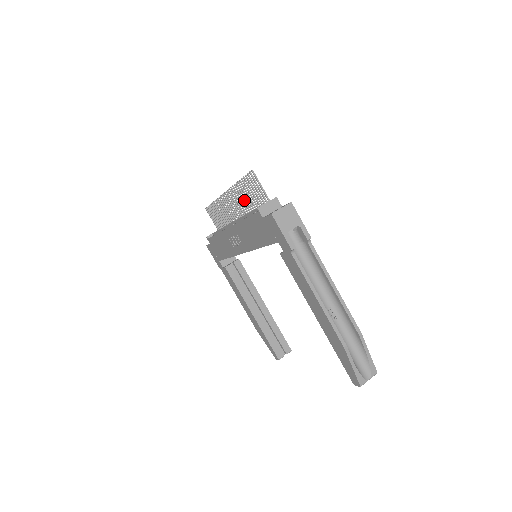
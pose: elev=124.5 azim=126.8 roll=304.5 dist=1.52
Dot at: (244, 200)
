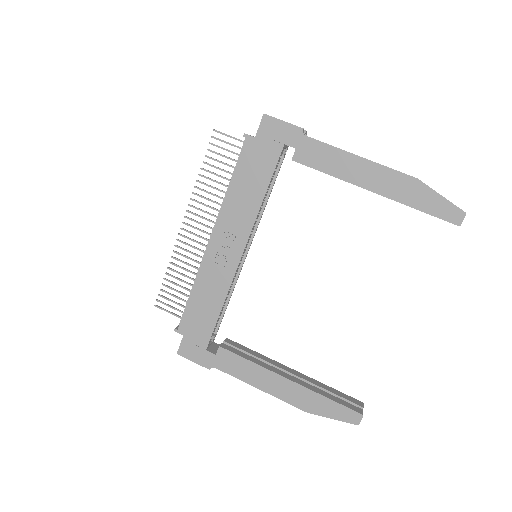
Dot at: (213, 194)
